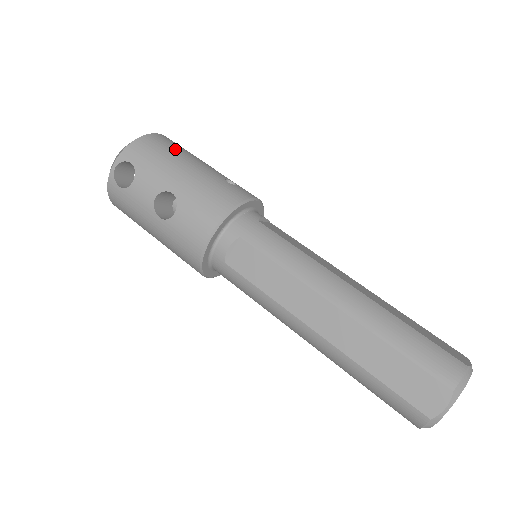
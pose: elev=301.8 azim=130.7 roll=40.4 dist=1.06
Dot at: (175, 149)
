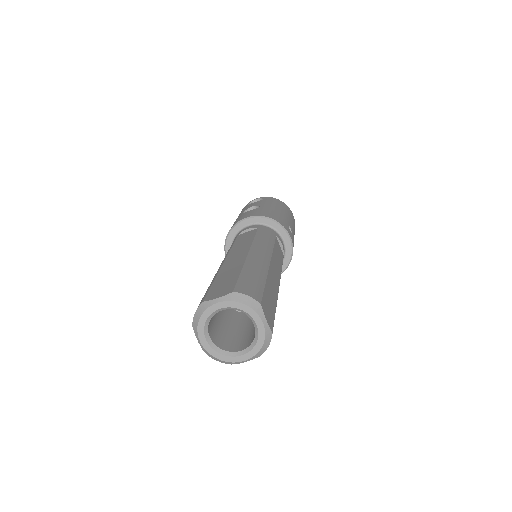
Dot at: (288, 212)
